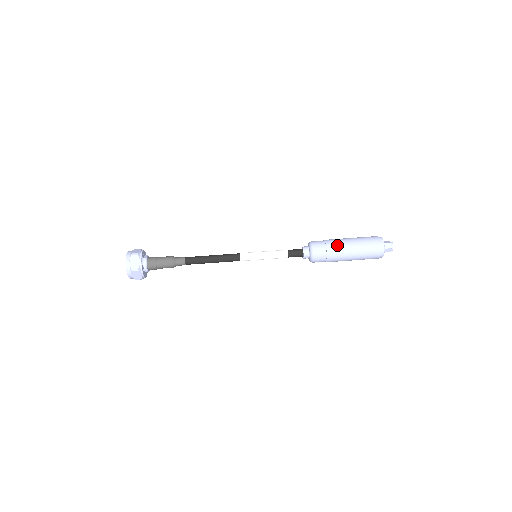
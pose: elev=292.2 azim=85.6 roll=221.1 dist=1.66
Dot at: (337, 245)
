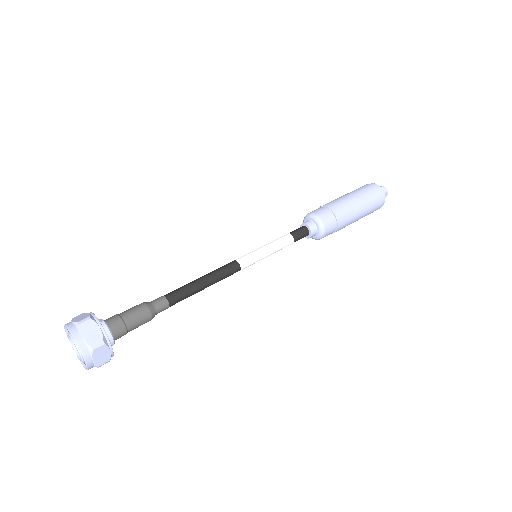
Dot at: (341, 205)
